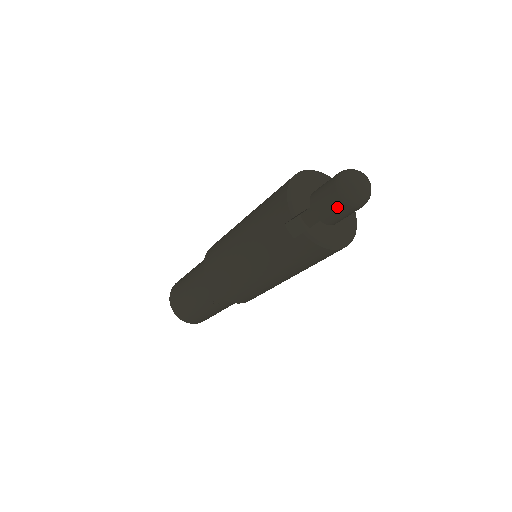
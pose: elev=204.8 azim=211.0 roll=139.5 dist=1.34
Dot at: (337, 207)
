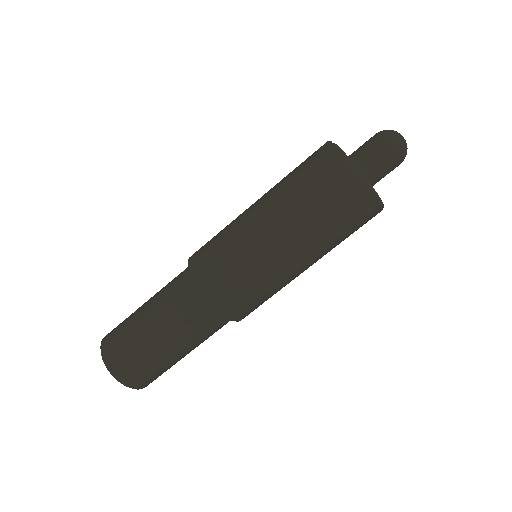
Dot at: (371, 142)
